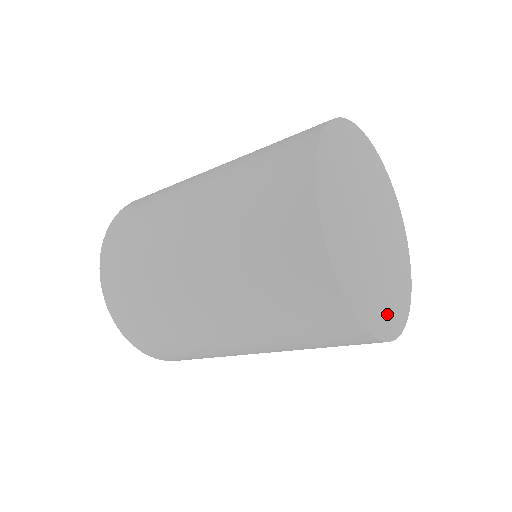
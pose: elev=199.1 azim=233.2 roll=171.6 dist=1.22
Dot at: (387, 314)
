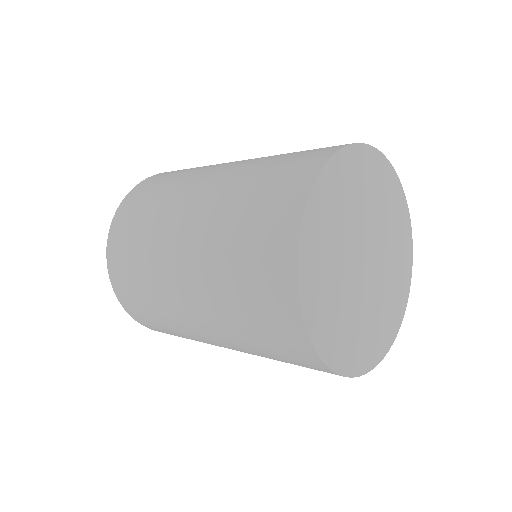
Dot at: (381, 335)
